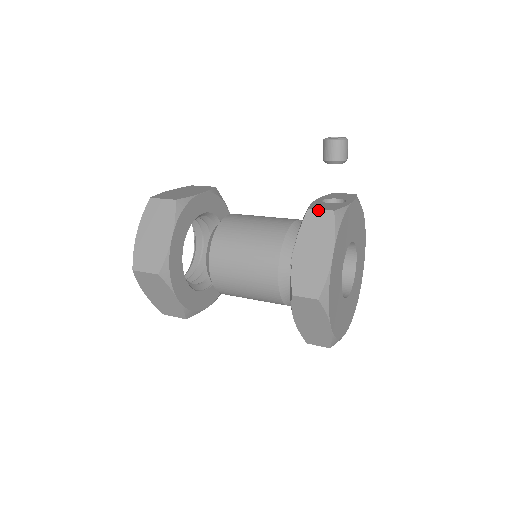
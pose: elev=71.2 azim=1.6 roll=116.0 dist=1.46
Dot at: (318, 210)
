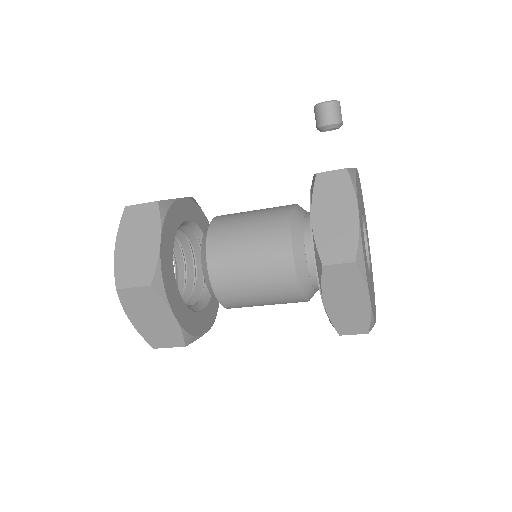
Dot at: (328, 172)
